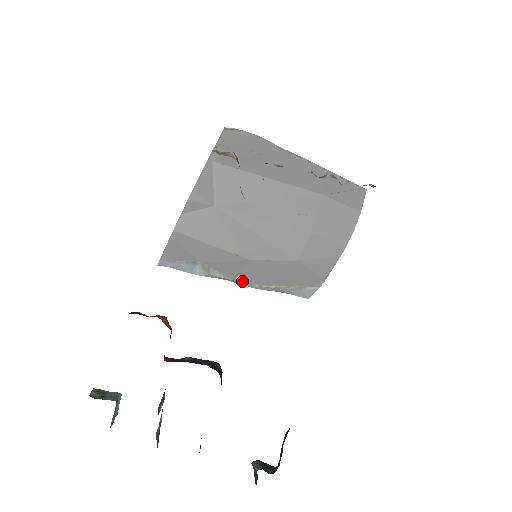
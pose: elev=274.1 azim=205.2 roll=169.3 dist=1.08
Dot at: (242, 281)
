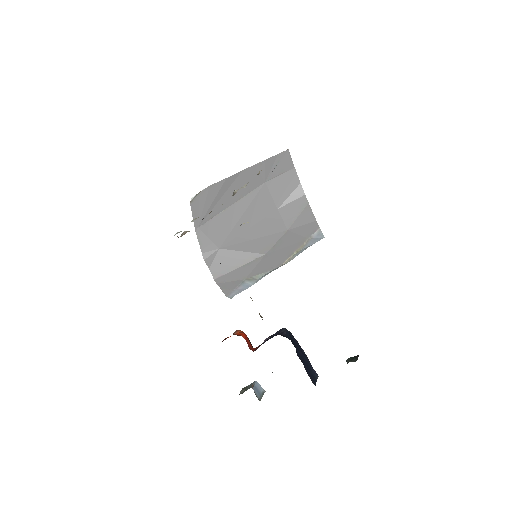
Dot at: (276, 266)
